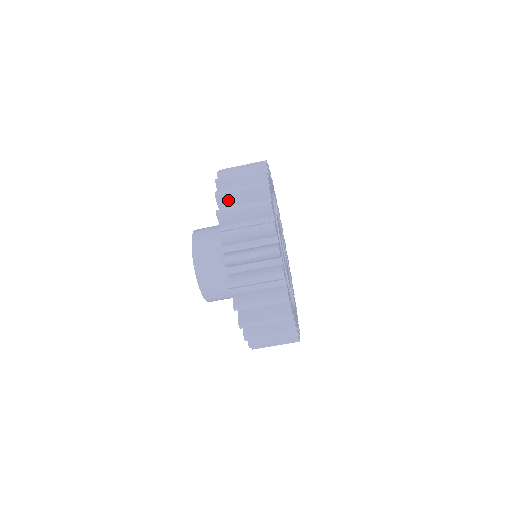
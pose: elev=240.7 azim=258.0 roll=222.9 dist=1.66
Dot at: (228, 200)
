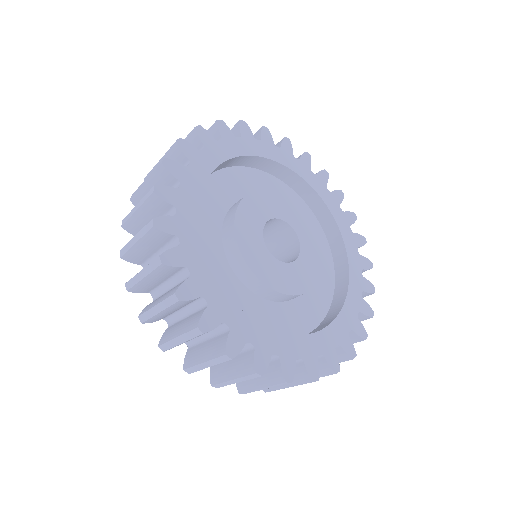
Dot at: (144, 288)
